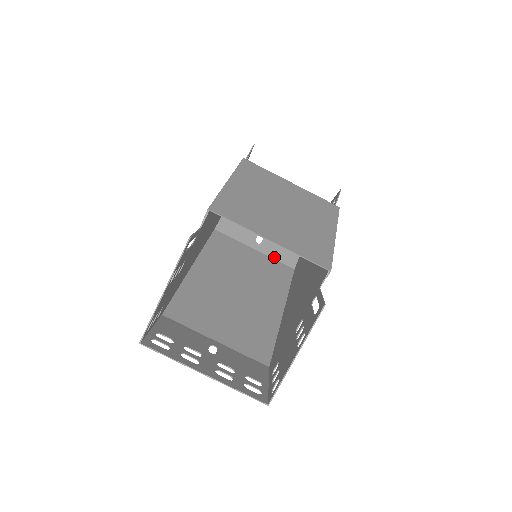
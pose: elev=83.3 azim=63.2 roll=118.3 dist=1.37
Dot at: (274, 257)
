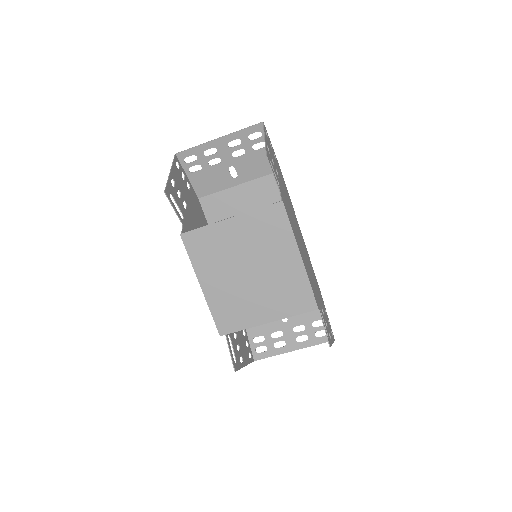
Dot at: (257, 177)
